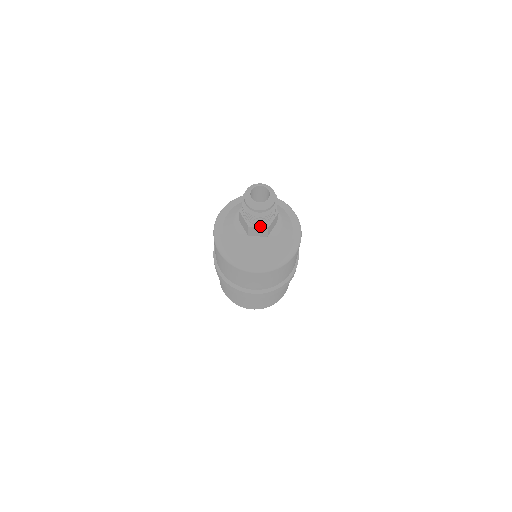
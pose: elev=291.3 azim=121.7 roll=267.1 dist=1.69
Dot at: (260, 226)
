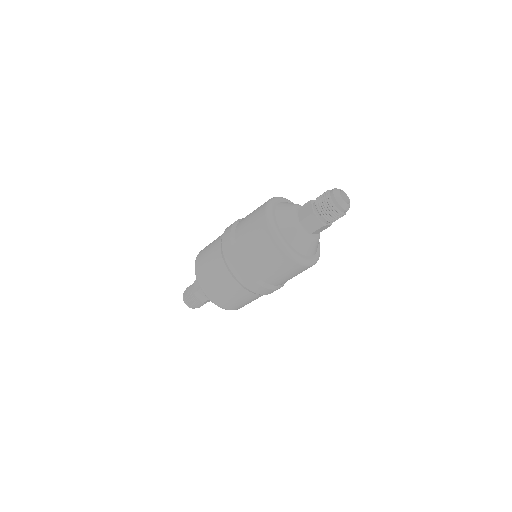
Dot at: (320, 220)
